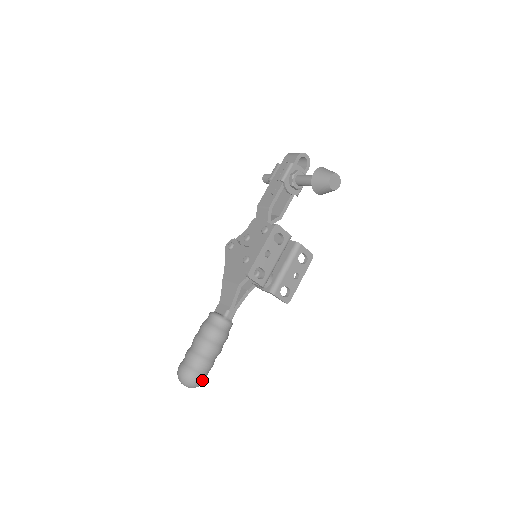
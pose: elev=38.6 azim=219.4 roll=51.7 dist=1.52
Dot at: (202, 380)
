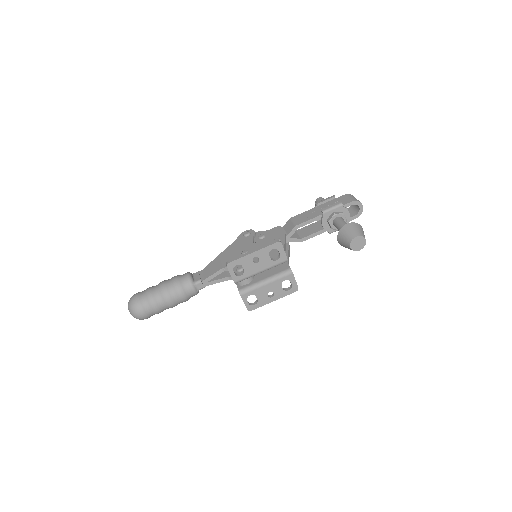
Dot at: (143, 316)
